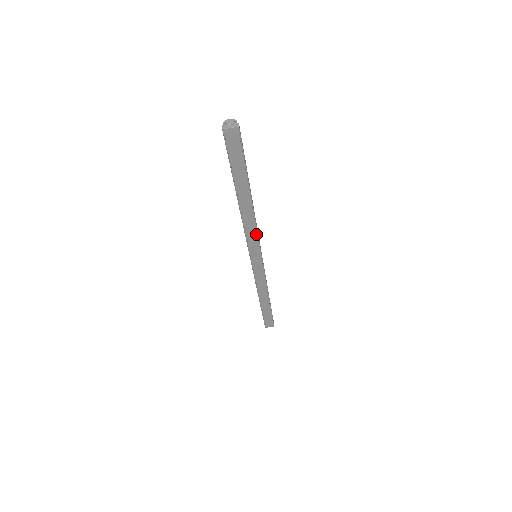
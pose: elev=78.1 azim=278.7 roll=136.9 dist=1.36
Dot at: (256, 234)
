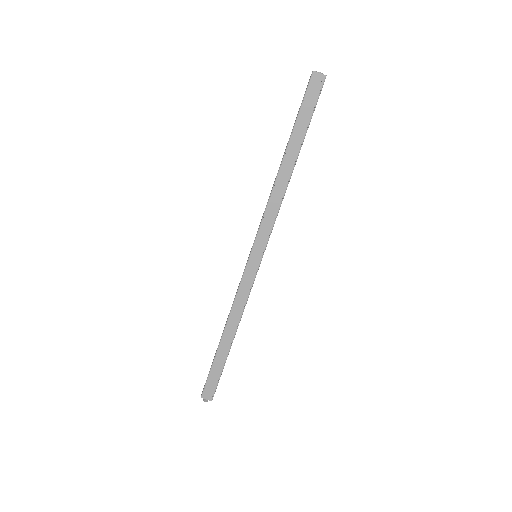
Dot at: (274, 217)
